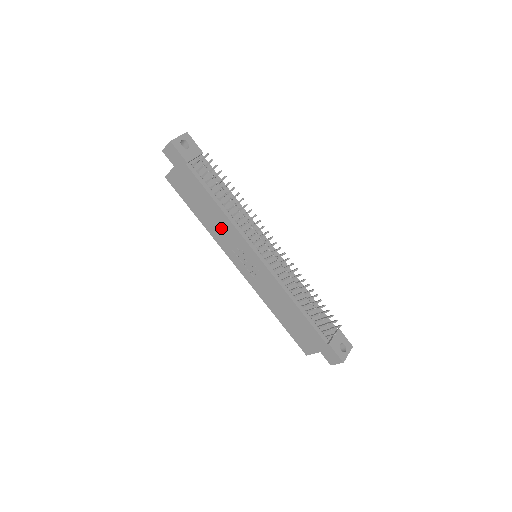
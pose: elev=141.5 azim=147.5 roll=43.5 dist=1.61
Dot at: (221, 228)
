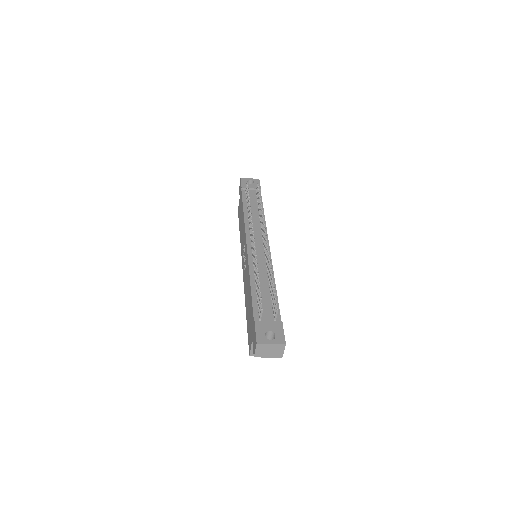
Dot at: occluded
